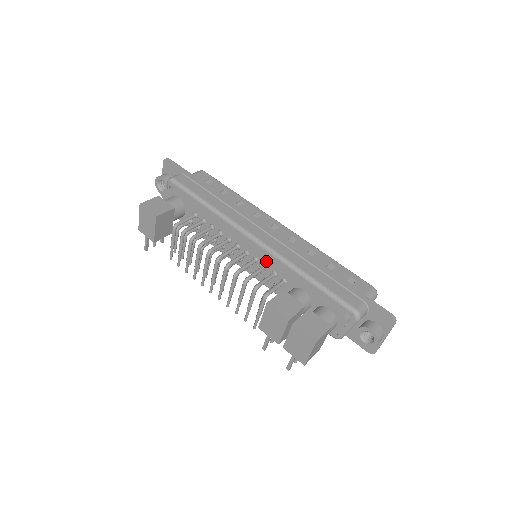
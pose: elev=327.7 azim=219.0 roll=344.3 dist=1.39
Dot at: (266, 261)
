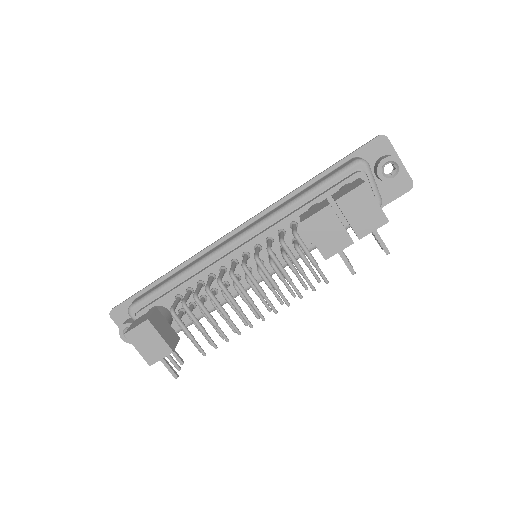
Dot at: (264, 234)
